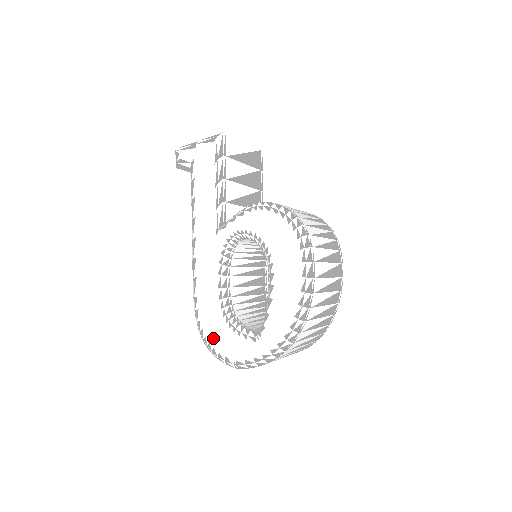
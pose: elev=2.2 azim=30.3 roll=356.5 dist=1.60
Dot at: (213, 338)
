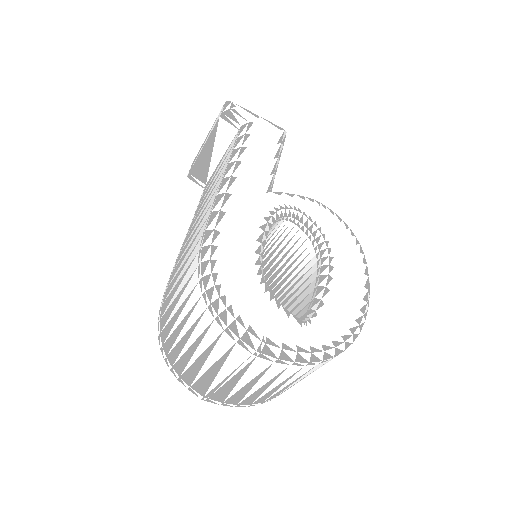
Dot at: (234, 292)
